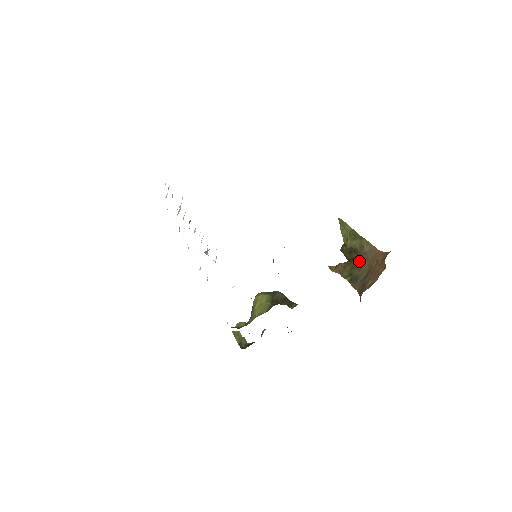
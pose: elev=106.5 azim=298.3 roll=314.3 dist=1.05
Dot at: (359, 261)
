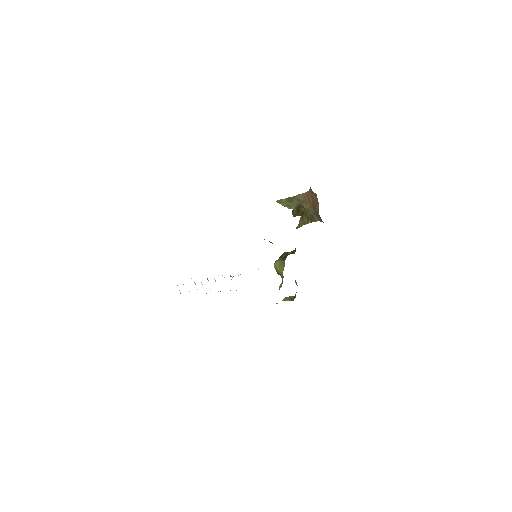
Dot at: (305, 208)
